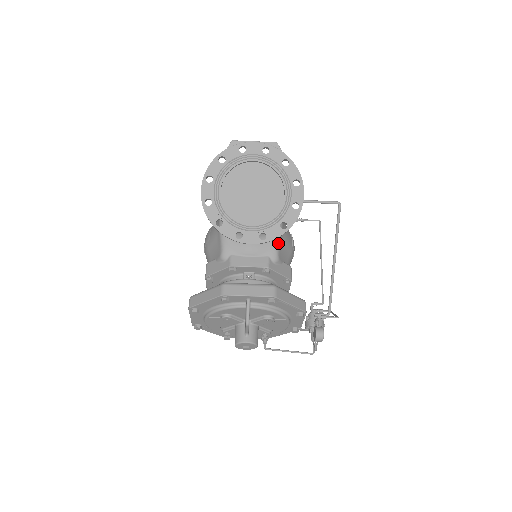
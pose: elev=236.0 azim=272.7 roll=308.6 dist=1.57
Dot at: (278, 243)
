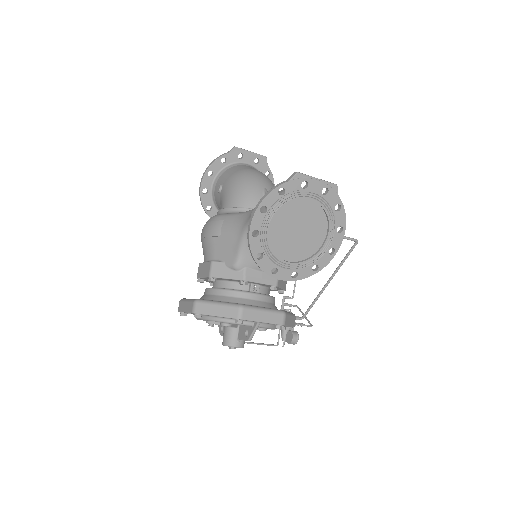
Dot at: occluded
